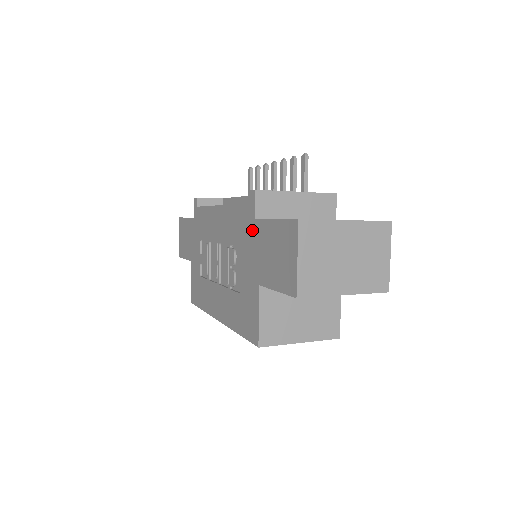
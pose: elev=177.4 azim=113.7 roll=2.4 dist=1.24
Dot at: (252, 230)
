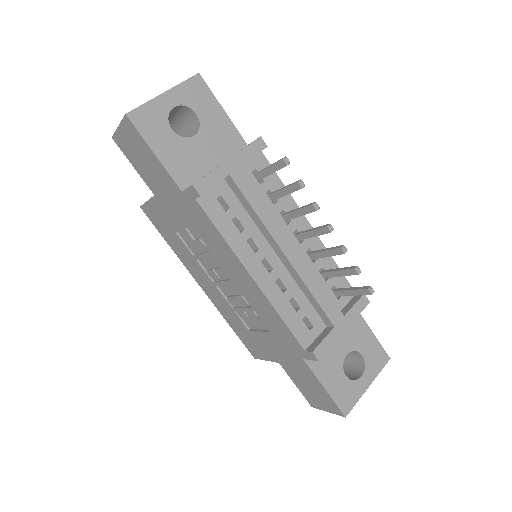
Dot at: (294, 355)
